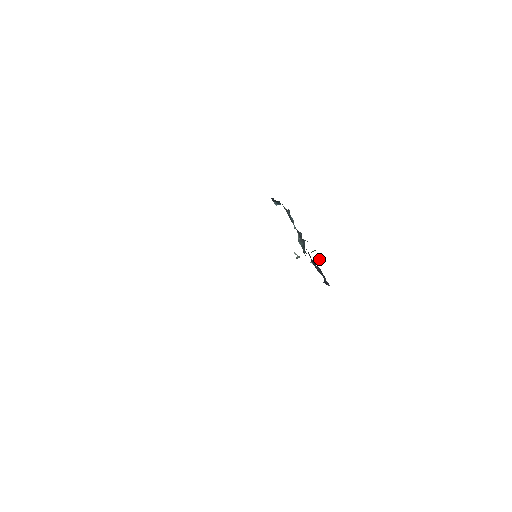
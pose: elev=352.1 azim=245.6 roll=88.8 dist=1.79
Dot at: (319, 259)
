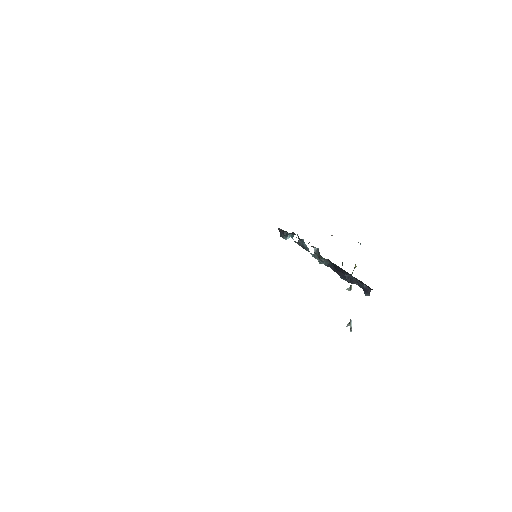
Dot at: occluded
